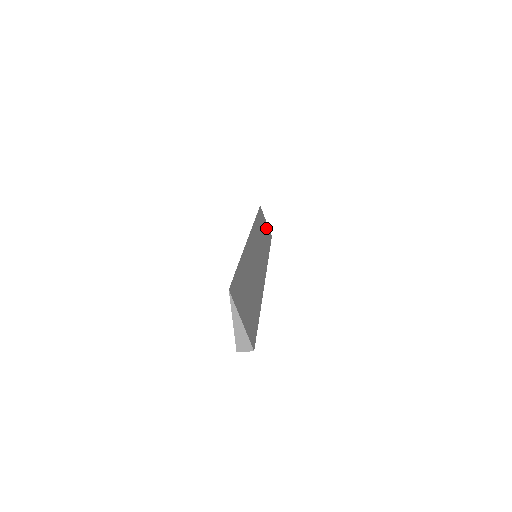
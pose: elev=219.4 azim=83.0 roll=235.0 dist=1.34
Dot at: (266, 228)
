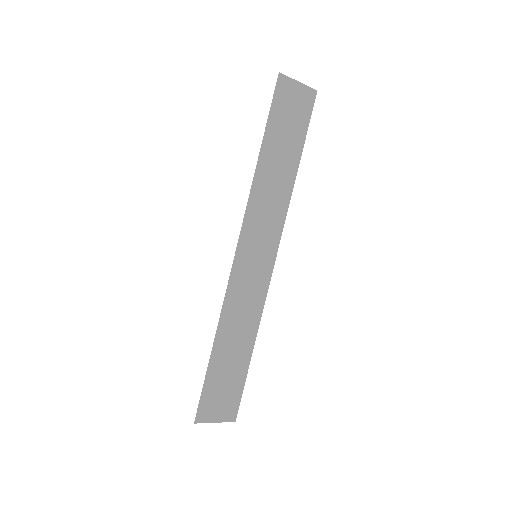
Dot at: (295, 111)
